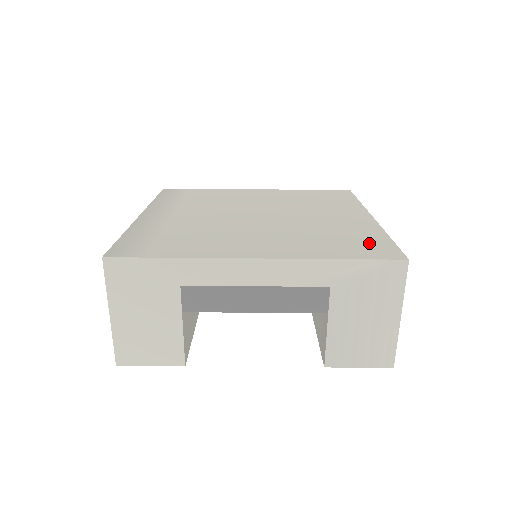
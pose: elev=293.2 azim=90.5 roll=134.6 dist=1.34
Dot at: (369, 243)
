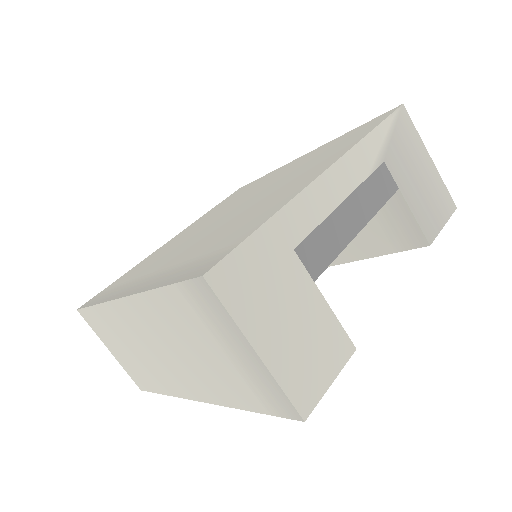
Dot at: (355, 132)
